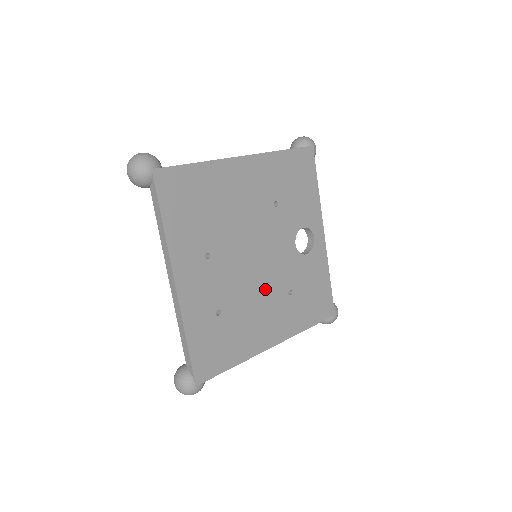
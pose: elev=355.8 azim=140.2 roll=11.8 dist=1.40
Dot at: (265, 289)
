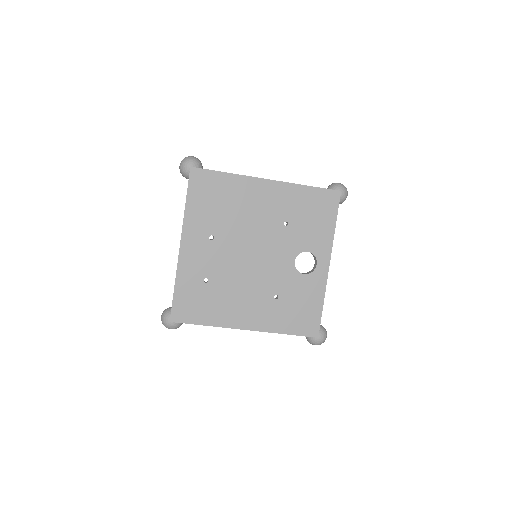
Dot at: (253, 283)
